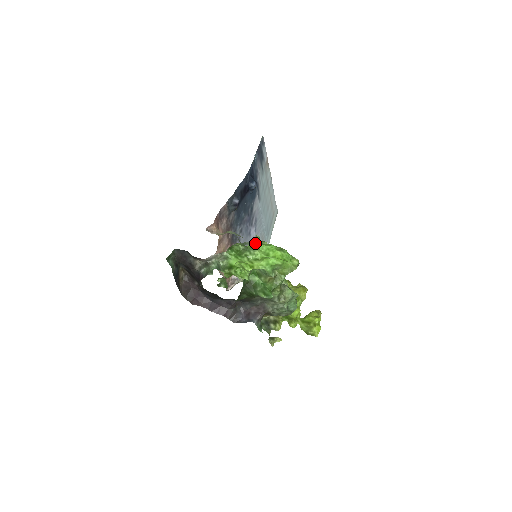
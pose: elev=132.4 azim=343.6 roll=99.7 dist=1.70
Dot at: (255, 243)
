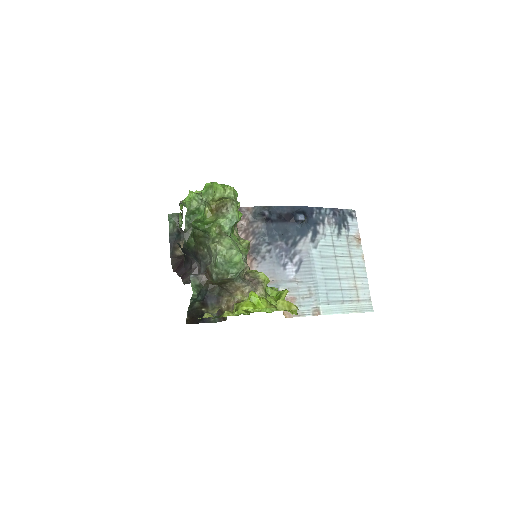
Dot at: occluded
